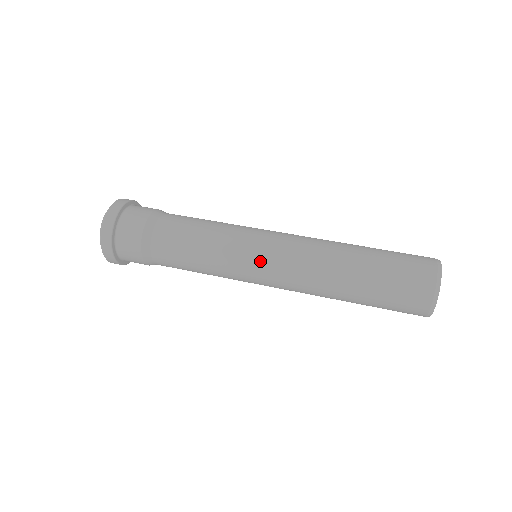
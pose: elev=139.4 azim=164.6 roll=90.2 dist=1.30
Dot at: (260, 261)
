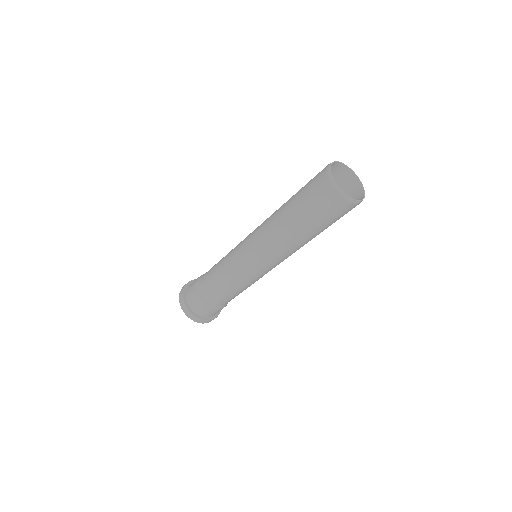
Dot at: (246, 255)
